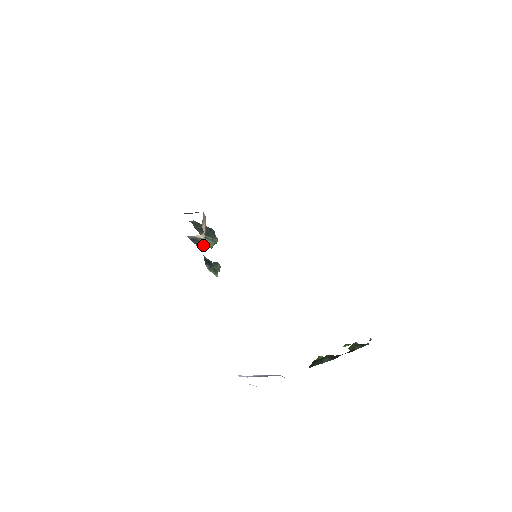
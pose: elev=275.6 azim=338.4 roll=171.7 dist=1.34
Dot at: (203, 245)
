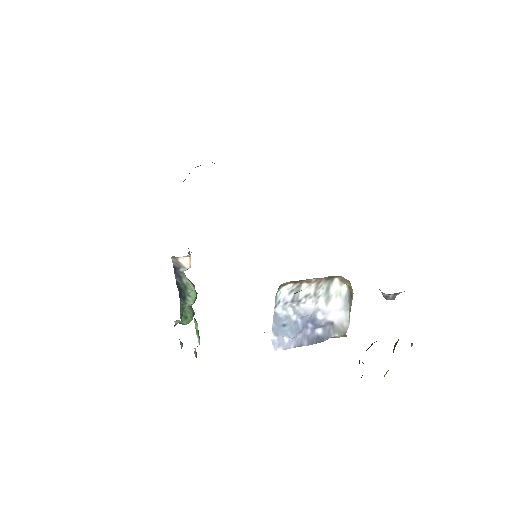
Dot at: (183, 296)
